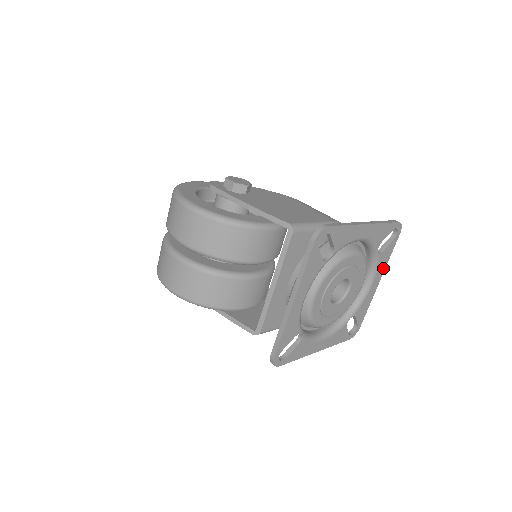
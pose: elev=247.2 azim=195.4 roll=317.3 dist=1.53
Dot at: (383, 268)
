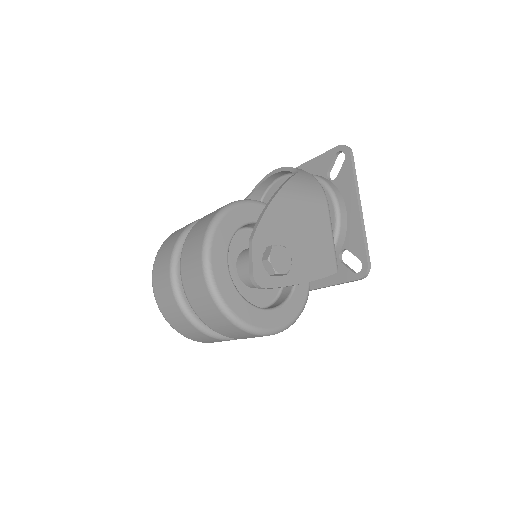
Dot at: occluded
